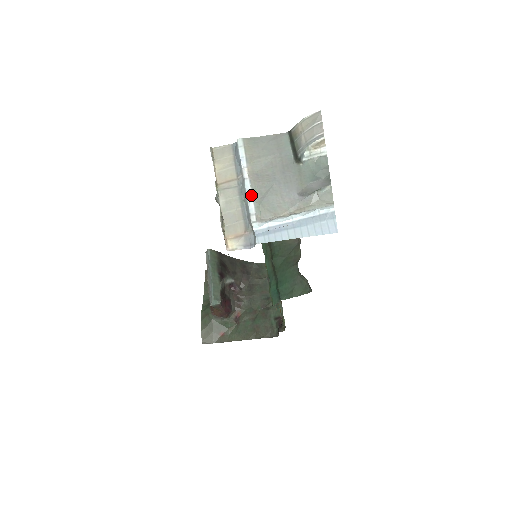
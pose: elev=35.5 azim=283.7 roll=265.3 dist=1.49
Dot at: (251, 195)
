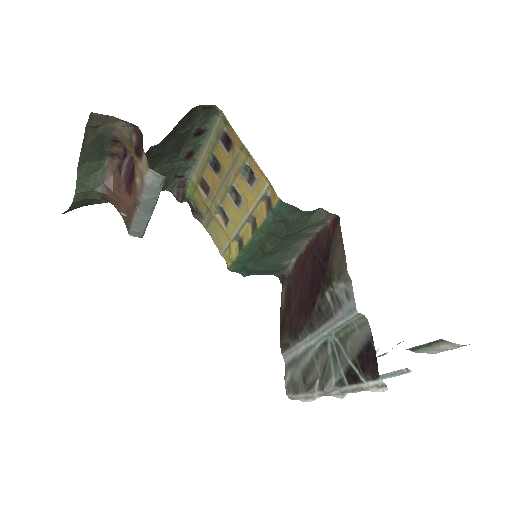
Dot at: occluded
